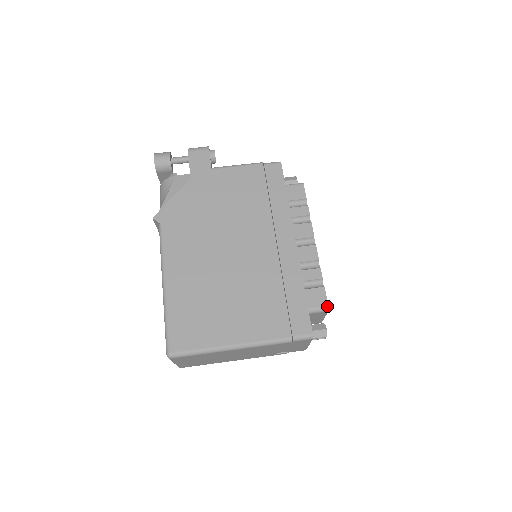
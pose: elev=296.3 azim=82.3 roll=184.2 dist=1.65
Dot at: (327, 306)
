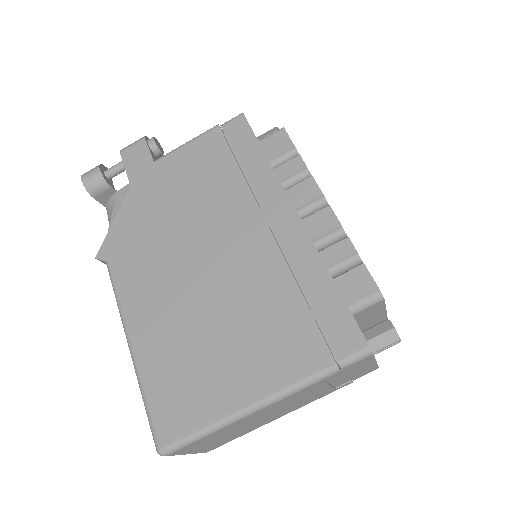
Dot at: (378, 292)
